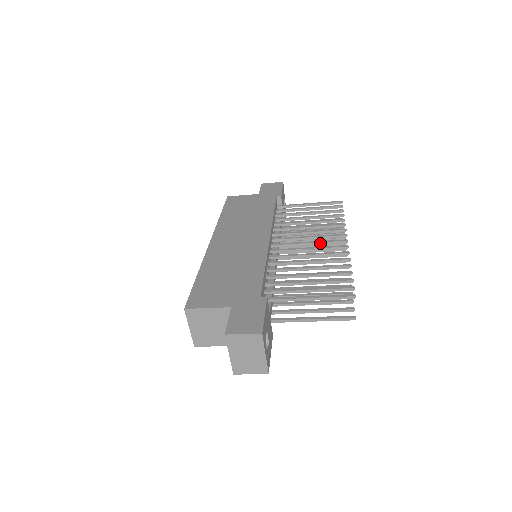
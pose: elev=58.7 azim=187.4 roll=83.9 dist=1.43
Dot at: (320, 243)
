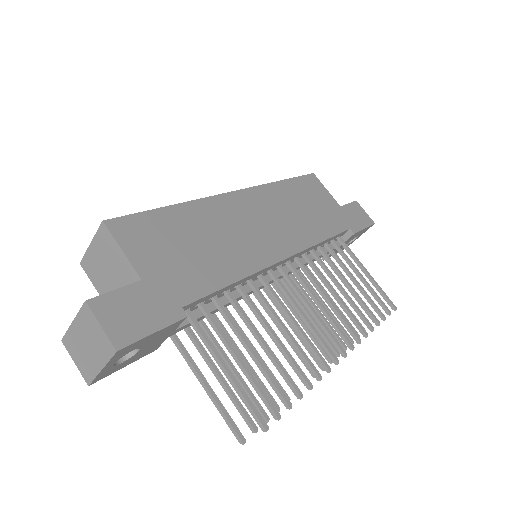
Dot at: (321, 324)
